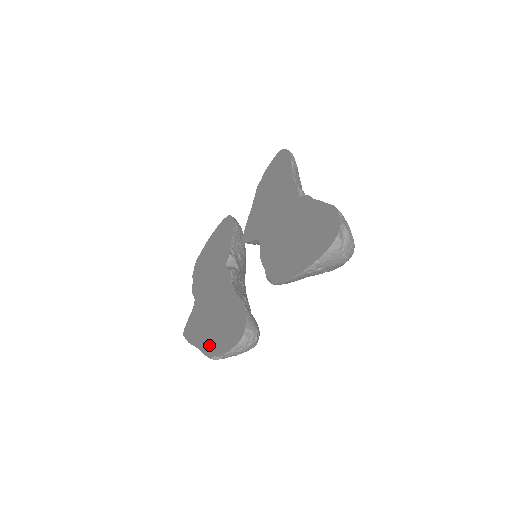
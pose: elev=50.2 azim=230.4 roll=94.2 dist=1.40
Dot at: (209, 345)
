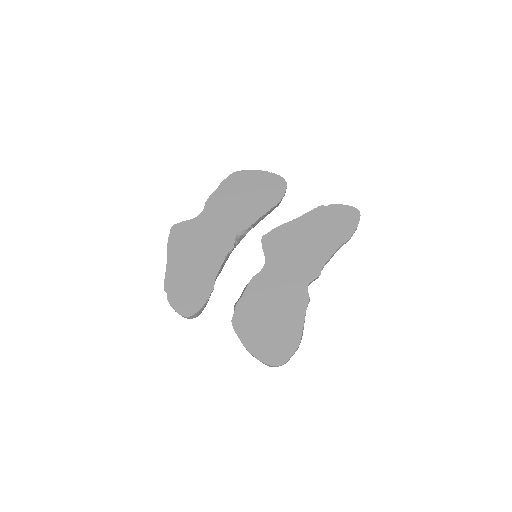
Dot at: (172, 278)
